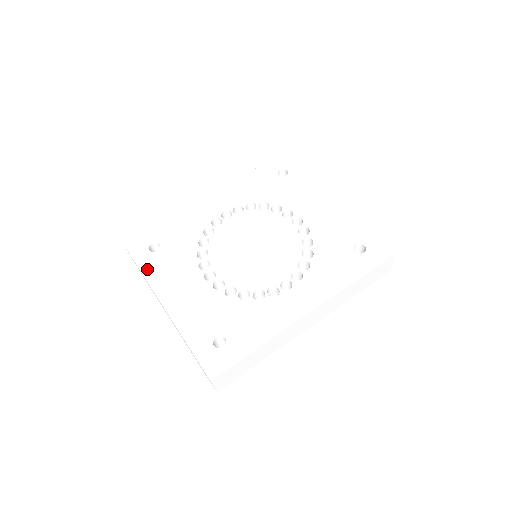
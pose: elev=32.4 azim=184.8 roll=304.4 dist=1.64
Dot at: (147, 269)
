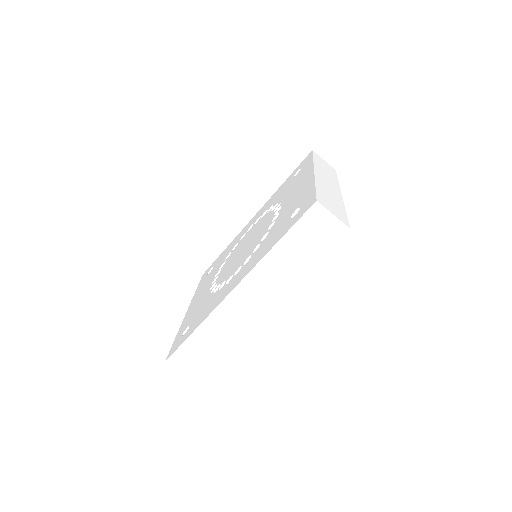
Dot at: (198, 288)
